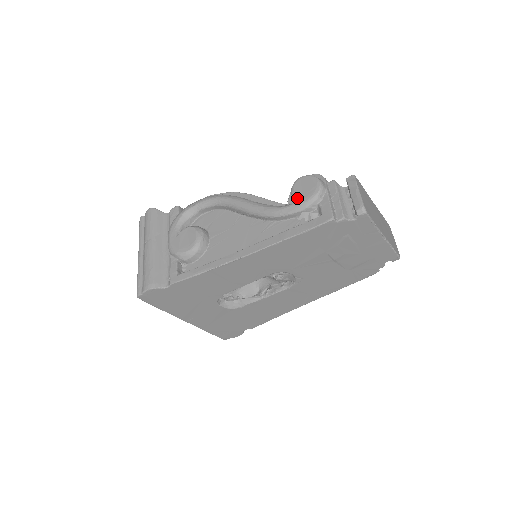
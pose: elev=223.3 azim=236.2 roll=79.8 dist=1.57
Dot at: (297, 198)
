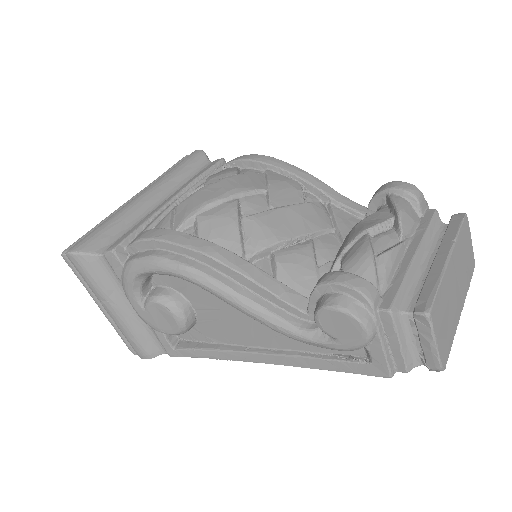
Dot at: (327, 335)
